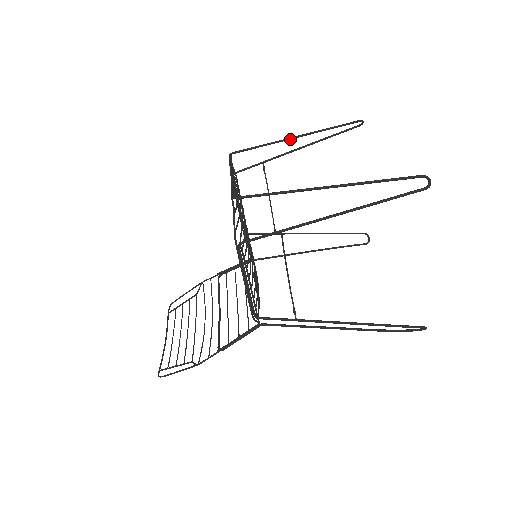
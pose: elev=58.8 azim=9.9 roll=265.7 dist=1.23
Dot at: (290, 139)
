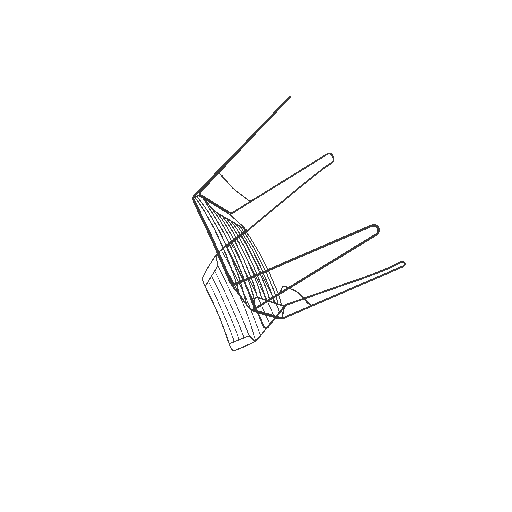
Dot at: (234, 155)
